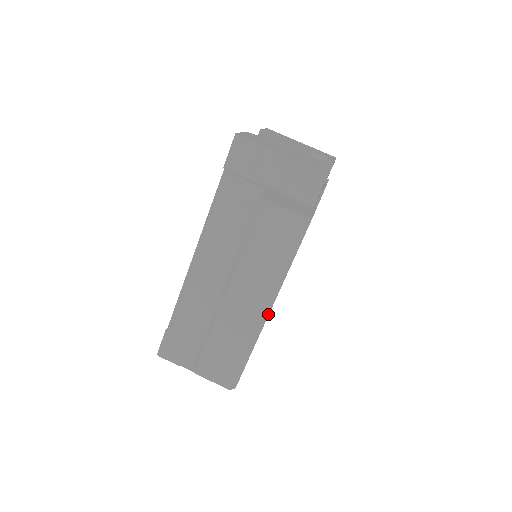
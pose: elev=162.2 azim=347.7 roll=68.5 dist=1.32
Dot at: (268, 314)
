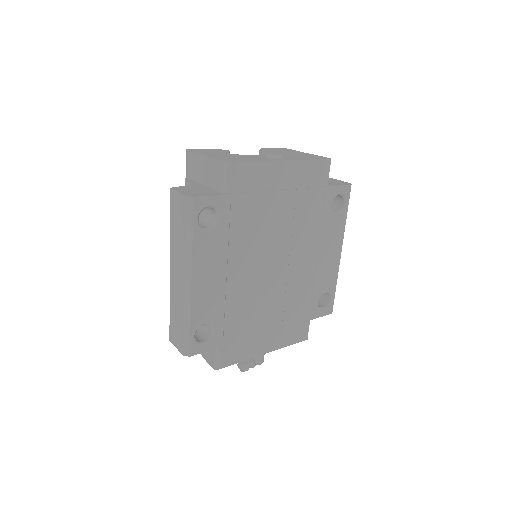
Dot at: (191, 285)
